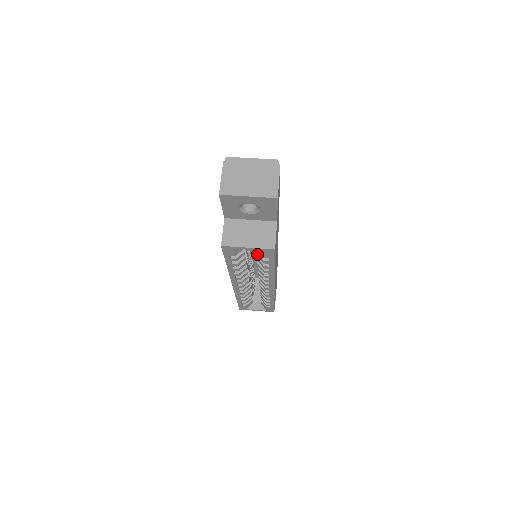
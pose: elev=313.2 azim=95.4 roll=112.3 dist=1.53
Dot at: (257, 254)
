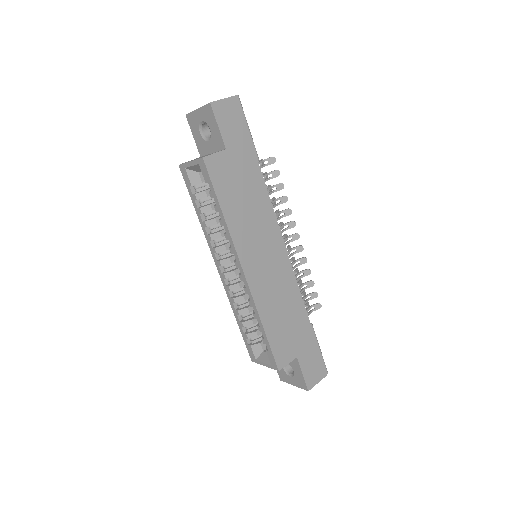
Dot at: occluded
